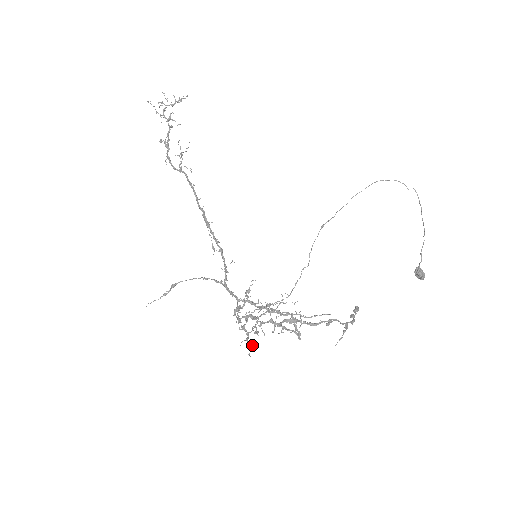
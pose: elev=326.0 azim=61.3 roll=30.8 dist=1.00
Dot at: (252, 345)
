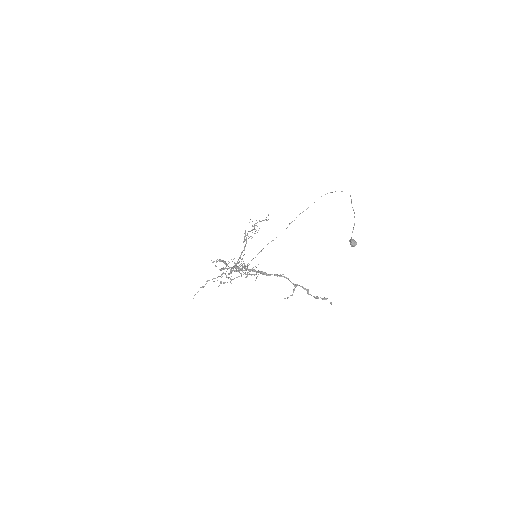
Dot at: (221, 283)
